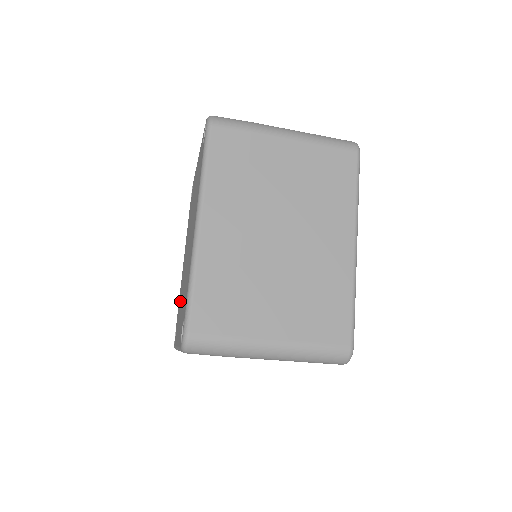
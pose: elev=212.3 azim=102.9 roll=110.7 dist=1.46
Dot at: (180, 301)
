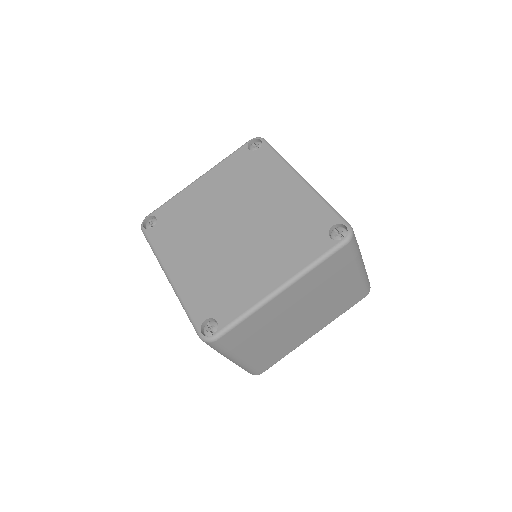
Dot at: (226, 278)
